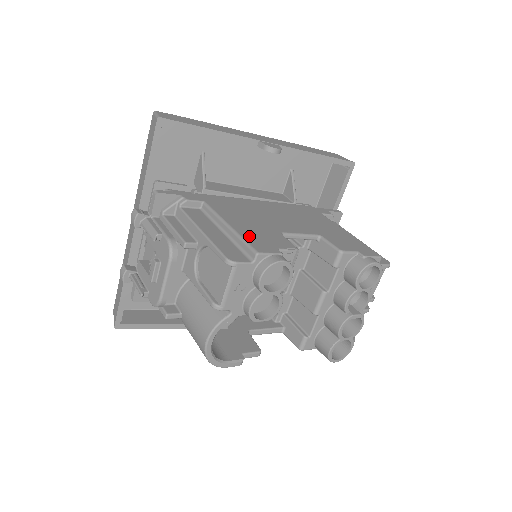
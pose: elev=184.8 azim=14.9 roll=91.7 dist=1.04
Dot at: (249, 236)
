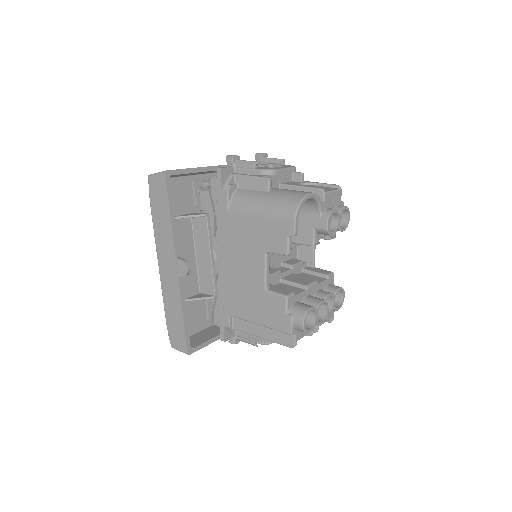
Dot at: occluded
